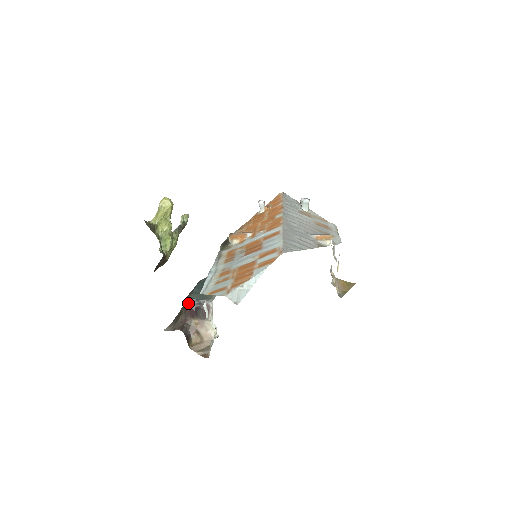
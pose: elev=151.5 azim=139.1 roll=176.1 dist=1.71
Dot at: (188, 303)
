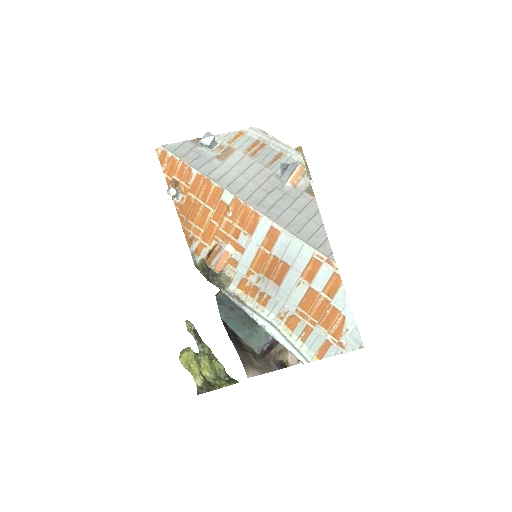
Dot at: occluded
